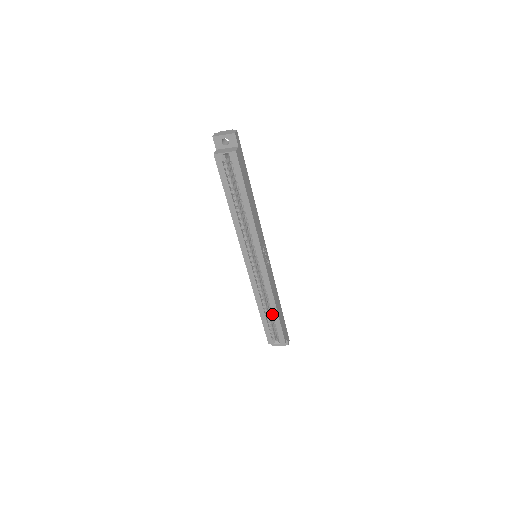
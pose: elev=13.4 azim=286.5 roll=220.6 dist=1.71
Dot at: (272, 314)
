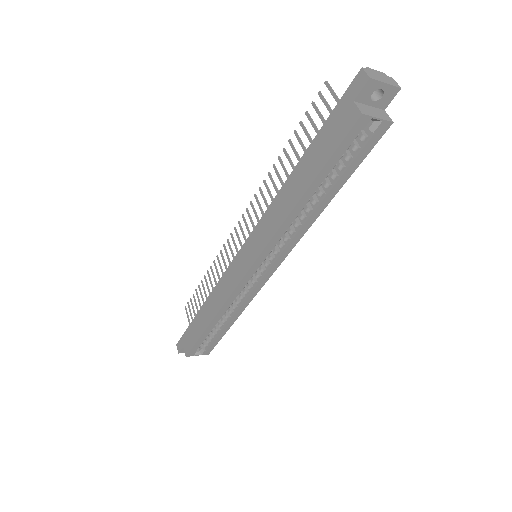
Dot at: (222, 325)
